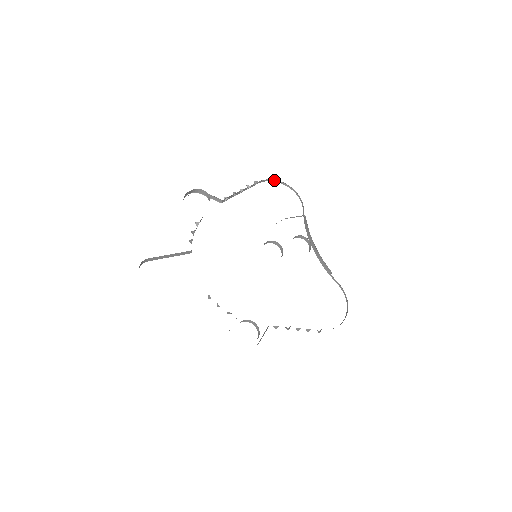
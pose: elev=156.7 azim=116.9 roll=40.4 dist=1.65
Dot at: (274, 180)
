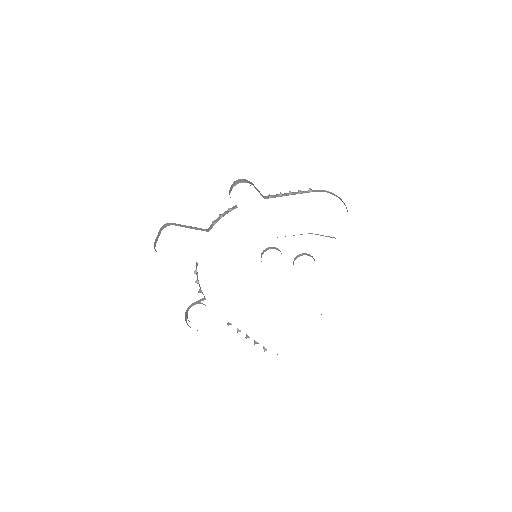
Dot at: (333, 193)
